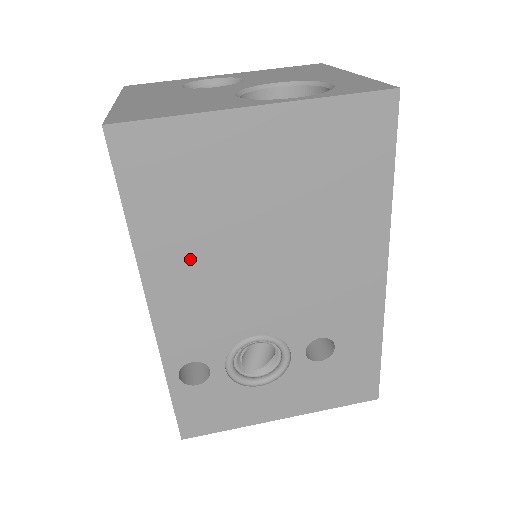
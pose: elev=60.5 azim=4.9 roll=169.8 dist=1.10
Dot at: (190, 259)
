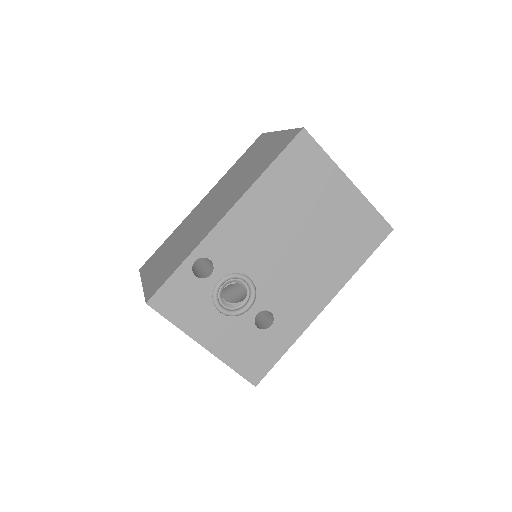
Dot at: (270, 209)
